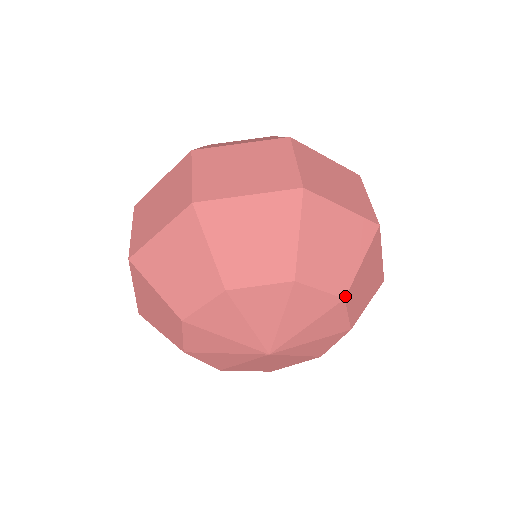
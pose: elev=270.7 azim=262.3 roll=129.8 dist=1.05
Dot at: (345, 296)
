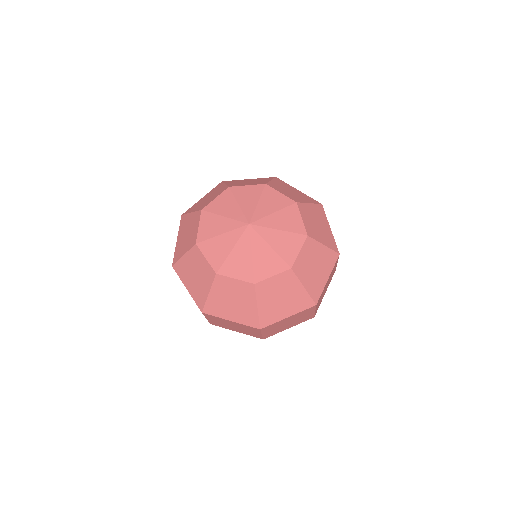
Dot at: (308, 236)
